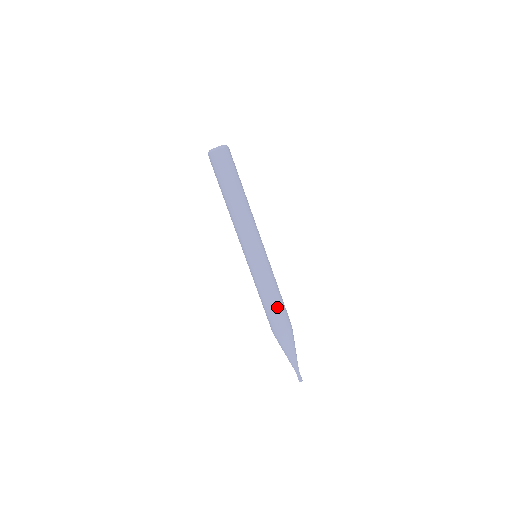
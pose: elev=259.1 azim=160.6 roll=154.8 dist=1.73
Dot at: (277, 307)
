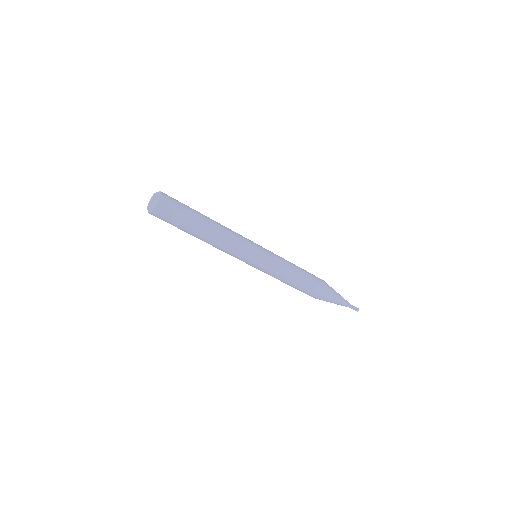
Dot at: (295, 288)
